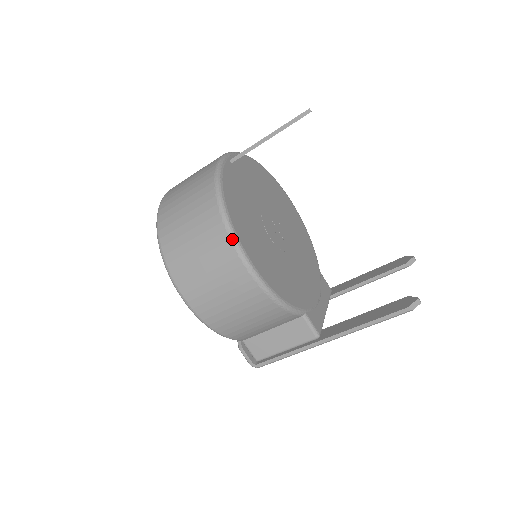
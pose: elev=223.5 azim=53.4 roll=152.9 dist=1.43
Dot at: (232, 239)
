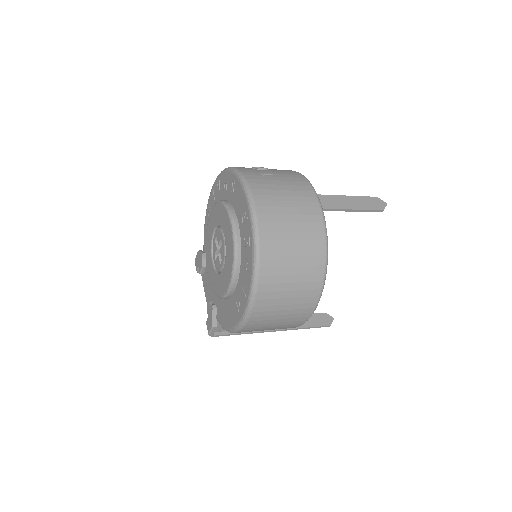
Dot at: (318, 302)
